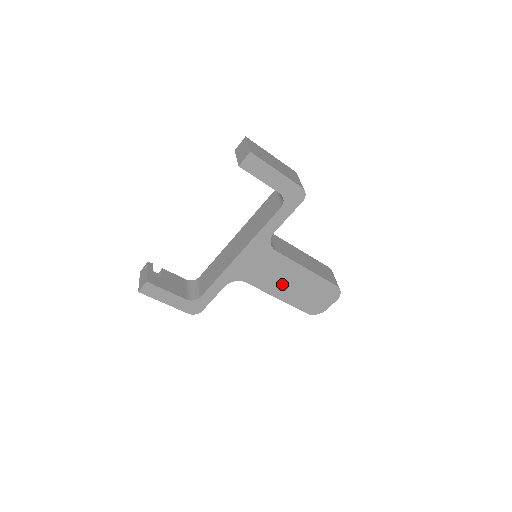
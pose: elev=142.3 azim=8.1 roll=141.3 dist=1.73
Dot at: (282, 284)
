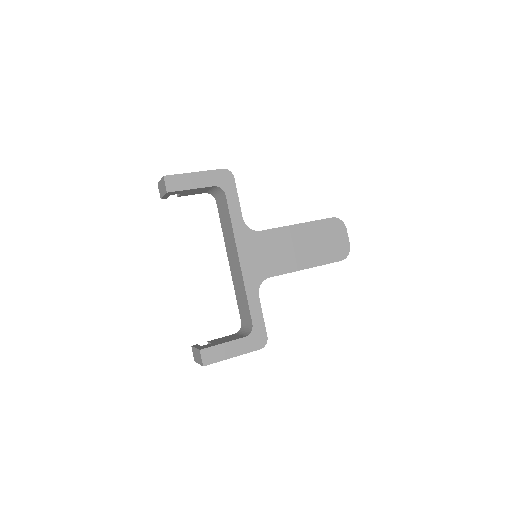
Dot at: (295, 254)
